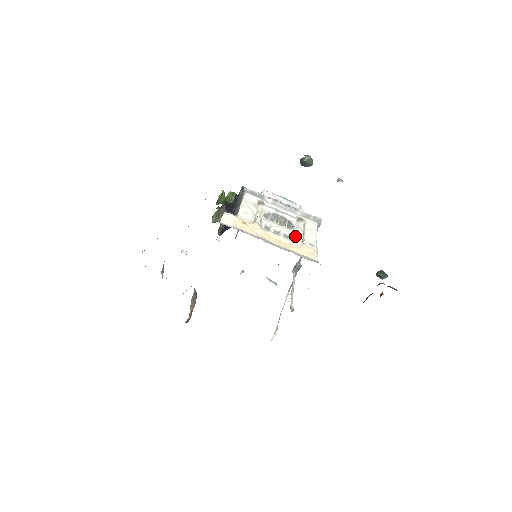
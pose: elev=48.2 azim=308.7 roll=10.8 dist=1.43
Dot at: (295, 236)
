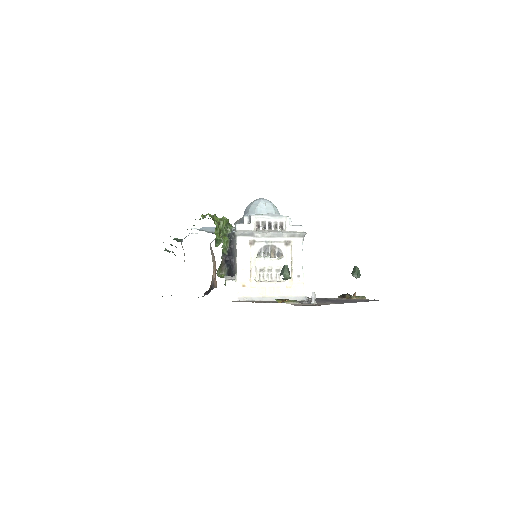
Dot at: occluded
